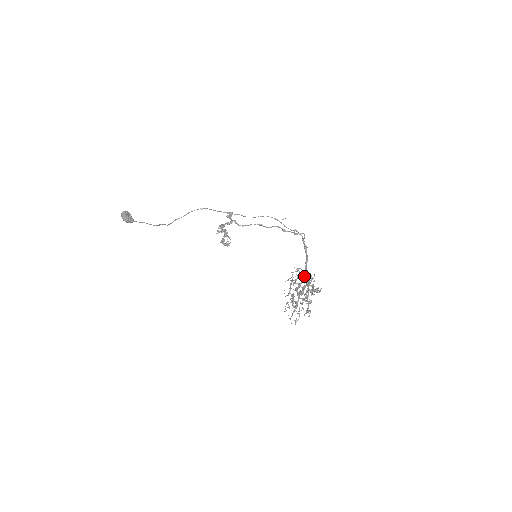
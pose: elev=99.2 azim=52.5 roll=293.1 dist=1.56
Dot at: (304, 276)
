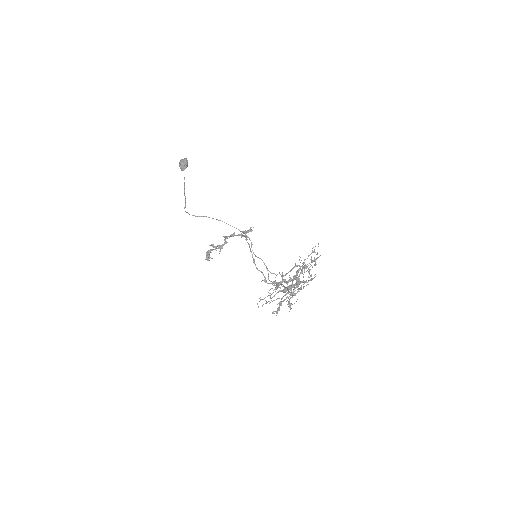
Dot at: occluded
